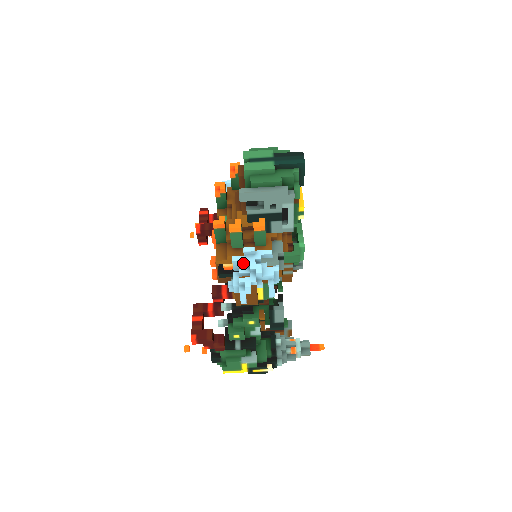
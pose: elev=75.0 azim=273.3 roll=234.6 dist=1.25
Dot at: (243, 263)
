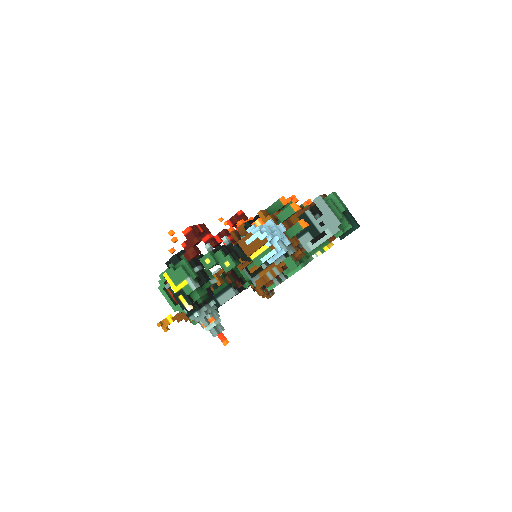
Dot at: (272, 228)
